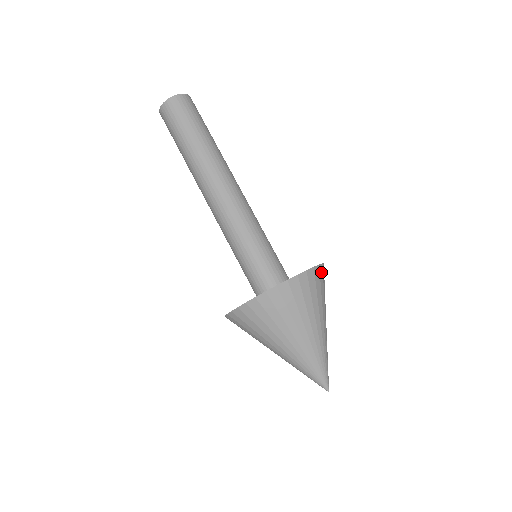
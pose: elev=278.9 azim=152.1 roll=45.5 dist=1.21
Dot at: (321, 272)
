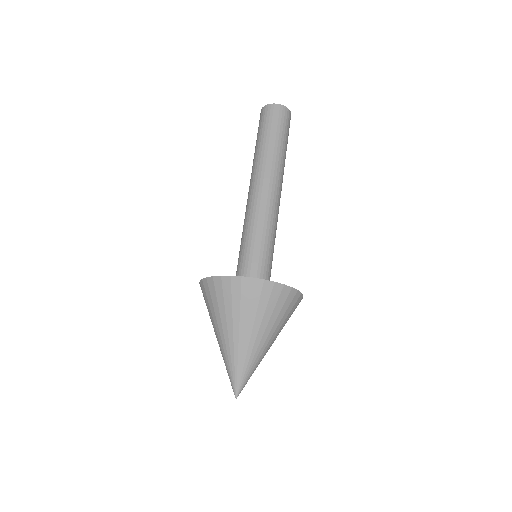
Dot at: occluded
